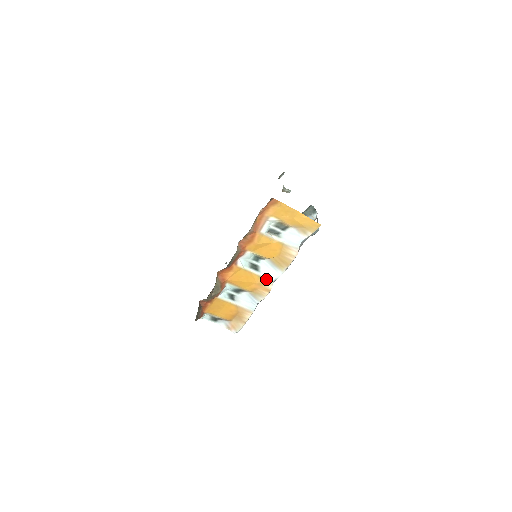
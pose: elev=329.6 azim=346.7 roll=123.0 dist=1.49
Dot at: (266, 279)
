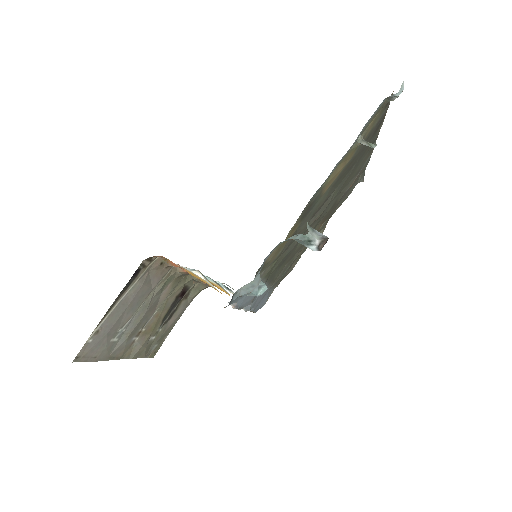
Dot at: occluded
